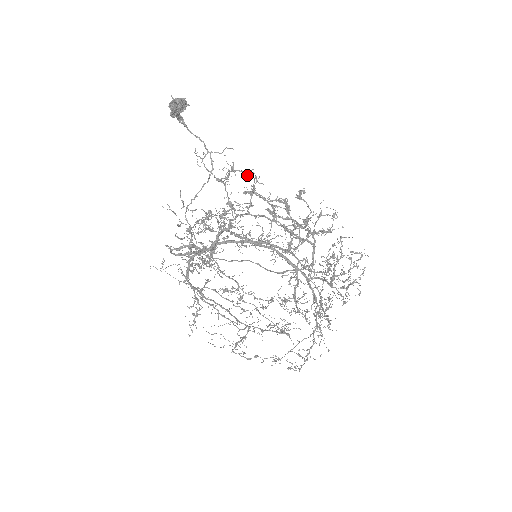
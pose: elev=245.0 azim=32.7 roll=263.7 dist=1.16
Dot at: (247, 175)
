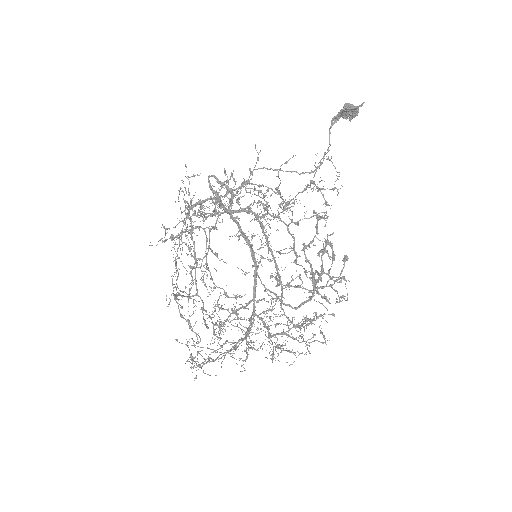
Dot at: (327, 204)
